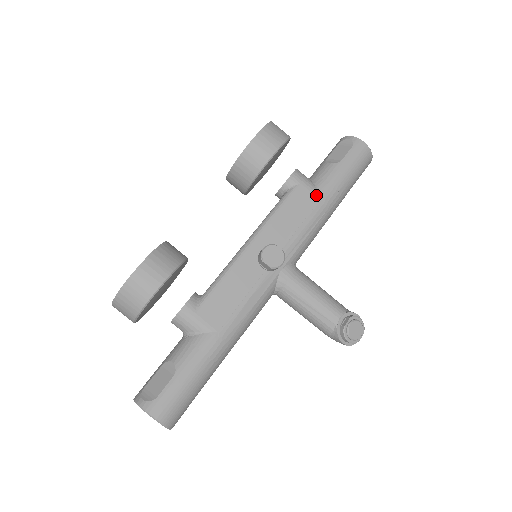
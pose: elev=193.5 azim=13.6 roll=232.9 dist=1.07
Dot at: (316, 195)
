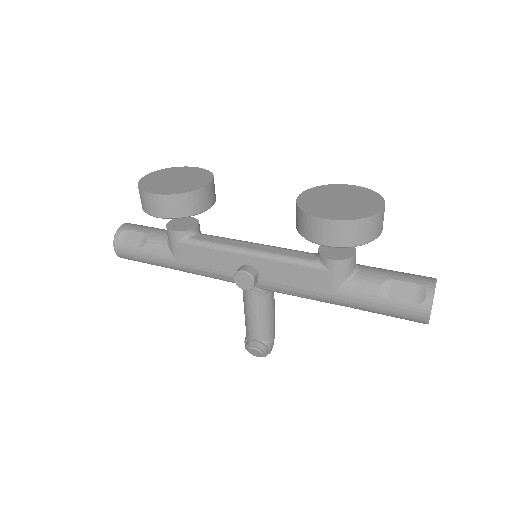
Dot at: (331, 289)
